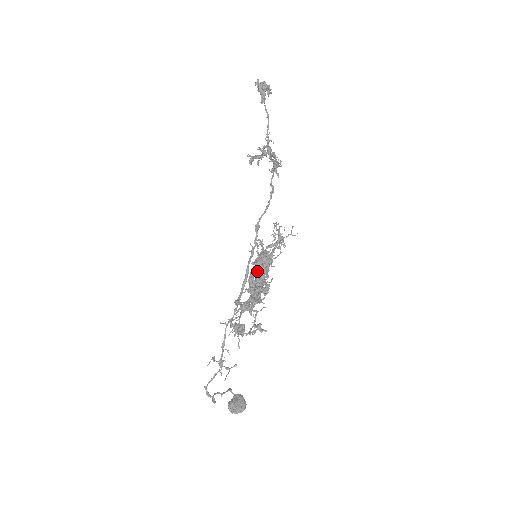
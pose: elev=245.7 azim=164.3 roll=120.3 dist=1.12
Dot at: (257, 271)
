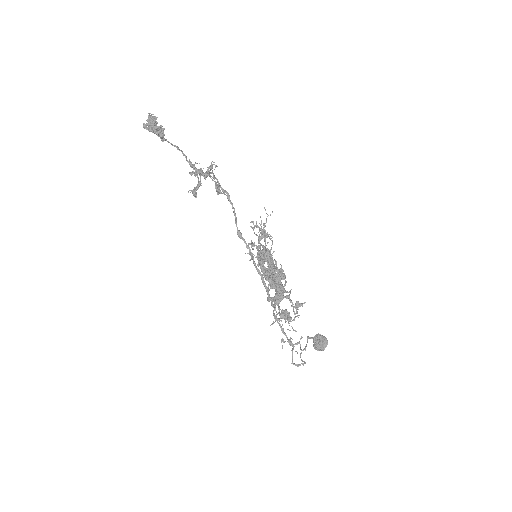
Dot at: occluded
